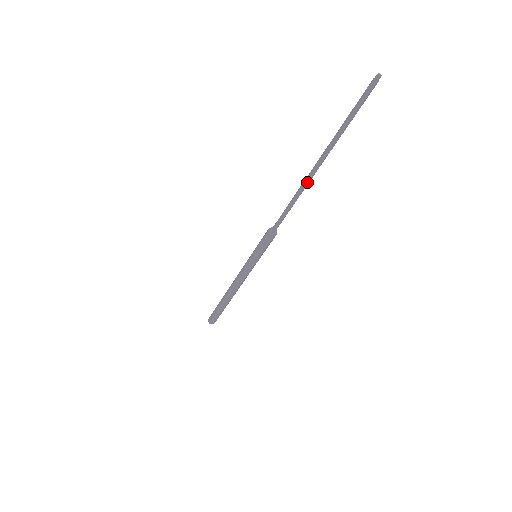
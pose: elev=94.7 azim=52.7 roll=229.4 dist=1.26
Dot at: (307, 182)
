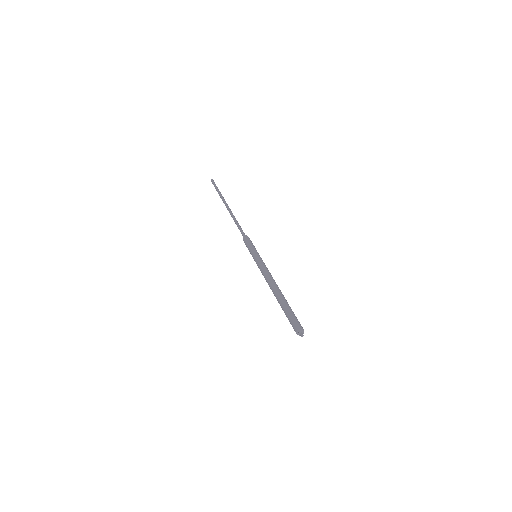
Dot at: (231, 211)
